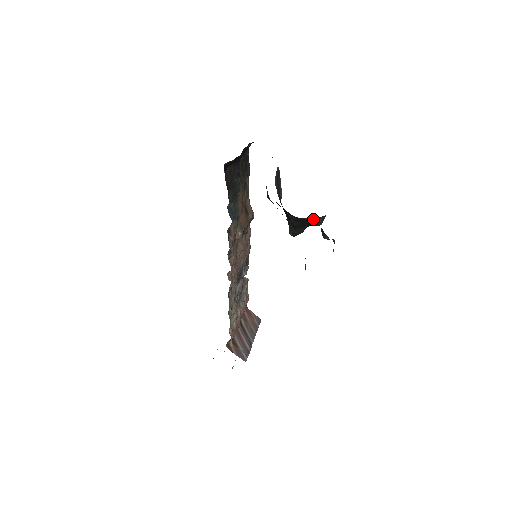
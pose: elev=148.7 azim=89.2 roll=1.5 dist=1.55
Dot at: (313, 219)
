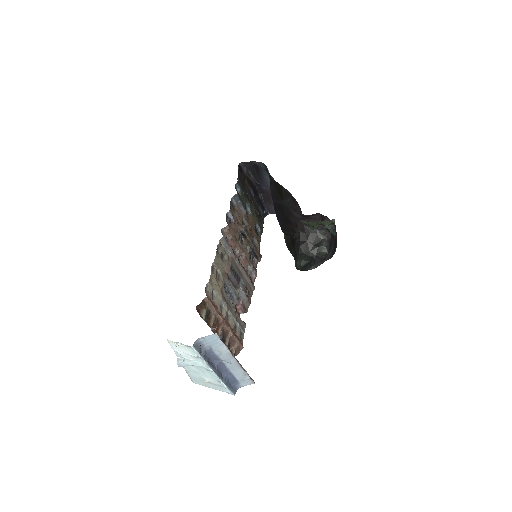
Dot at: (317, 239)
